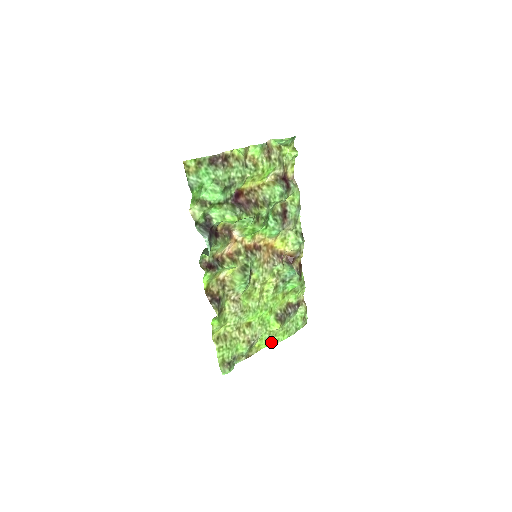
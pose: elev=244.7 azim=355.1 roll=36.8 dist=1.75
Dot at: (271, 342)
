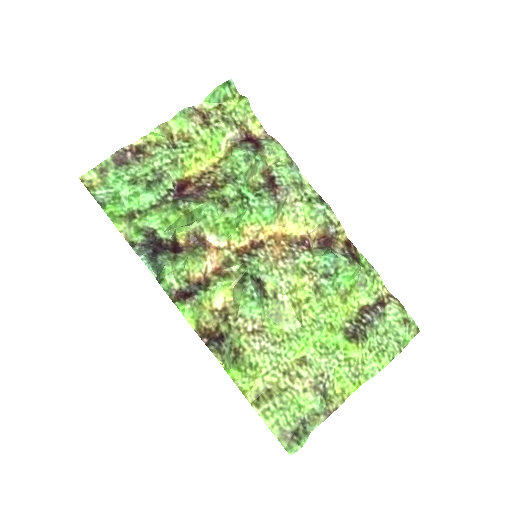
Dot at: (363, 378)
